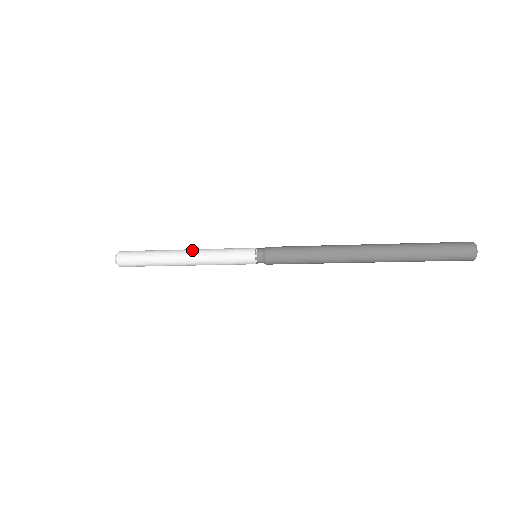
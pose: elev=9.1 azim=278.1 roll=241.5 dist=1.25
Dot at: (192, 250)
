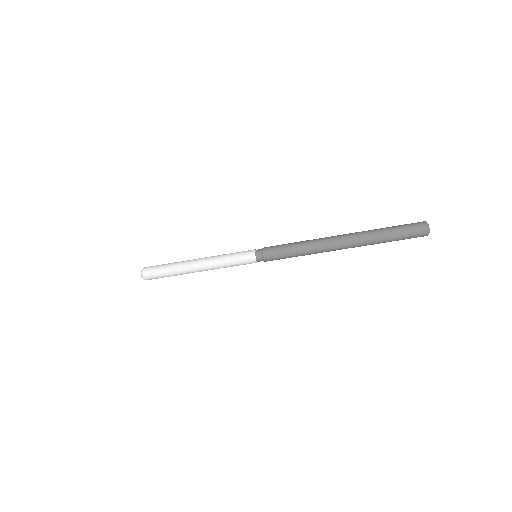
Dot at: occluded
